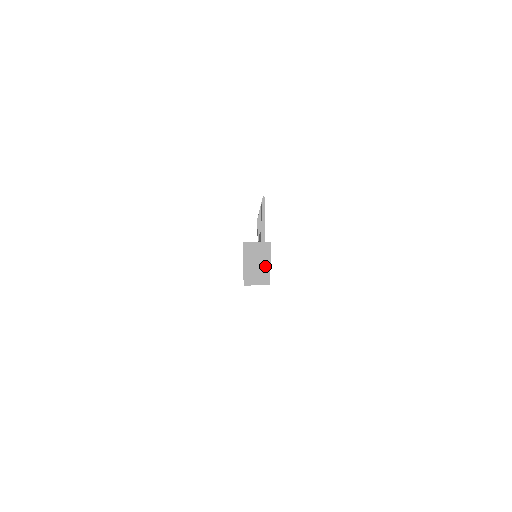
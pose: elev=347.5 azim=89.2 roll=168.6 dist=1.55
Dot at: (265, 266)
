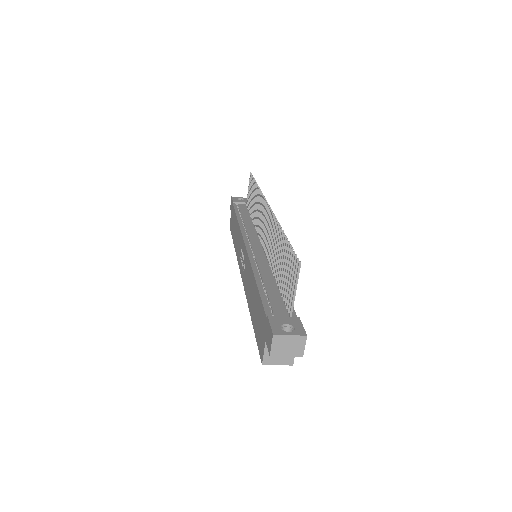
Dot at: occluded
